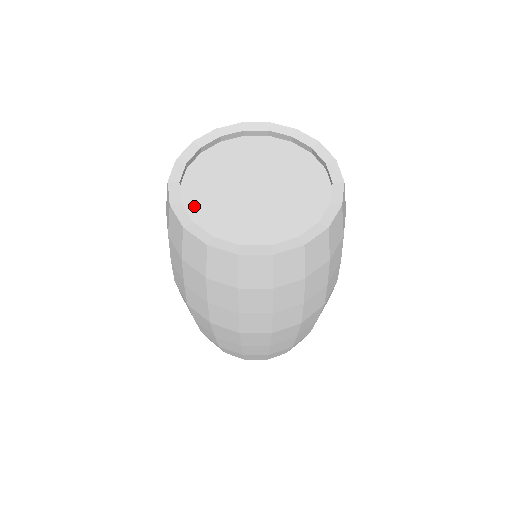
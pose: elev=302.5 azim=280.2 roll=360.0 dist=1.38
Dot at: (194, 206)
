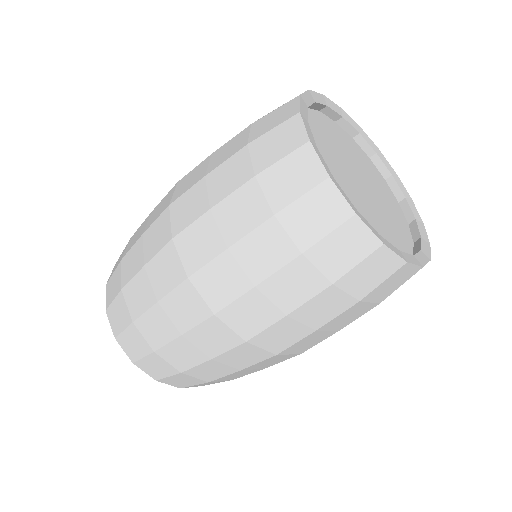
Dot at: (309, 125)
